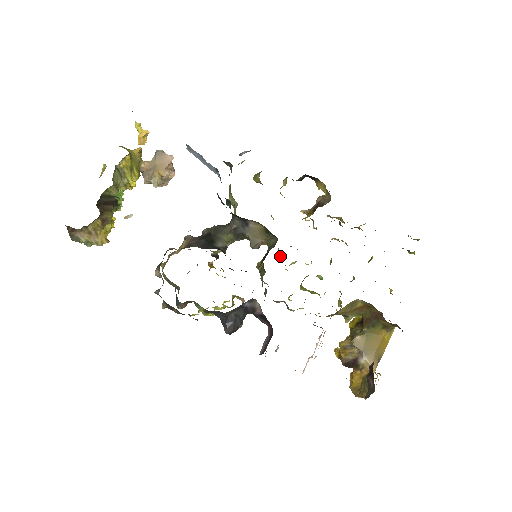
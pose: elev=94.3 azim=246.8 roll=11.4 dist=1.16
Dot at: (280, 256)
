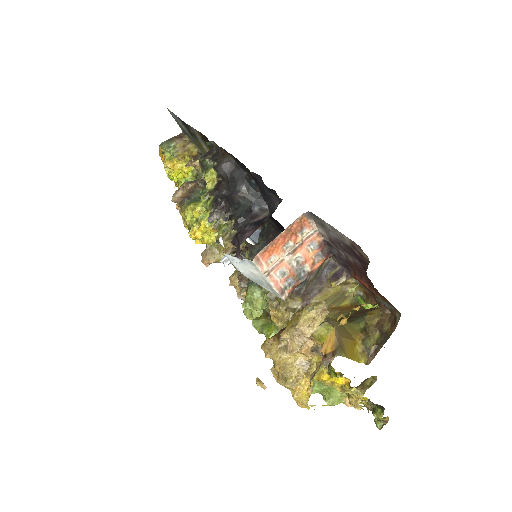
Dot at: occluded
